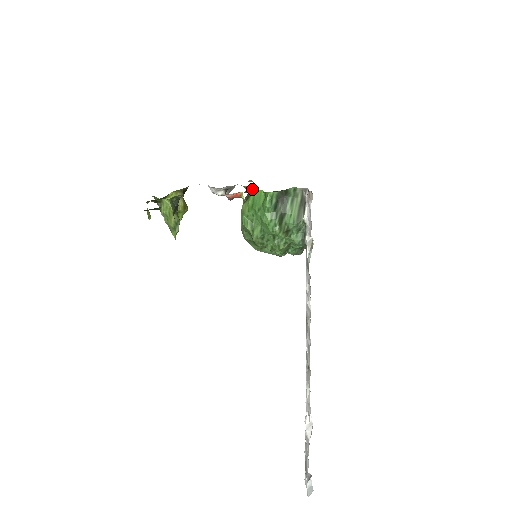
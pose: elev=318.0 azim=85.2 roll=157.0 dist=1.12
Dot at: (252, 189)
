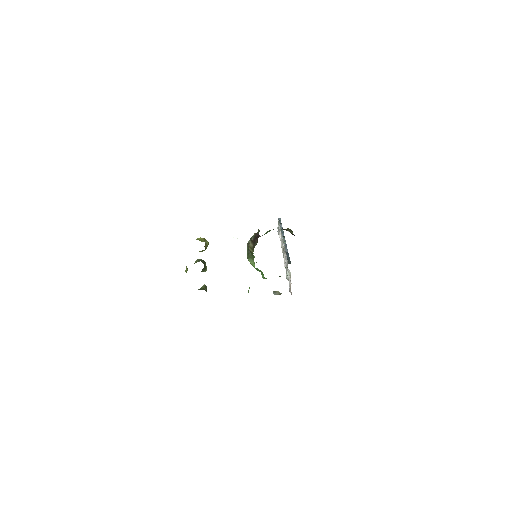
Dot at: occluded
